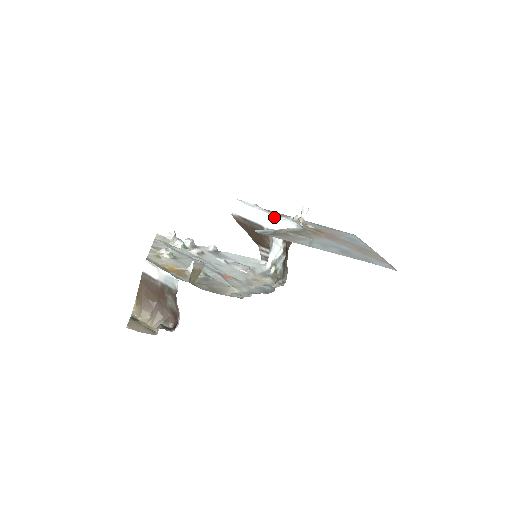
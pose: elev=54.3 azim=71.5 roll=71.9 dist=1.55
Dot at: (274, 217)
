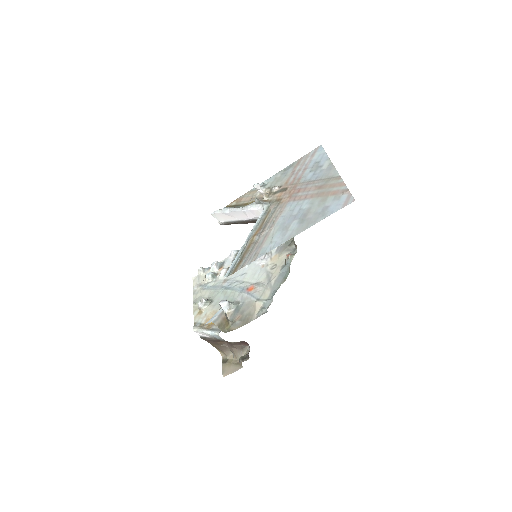
Dot at: (243, 211)
